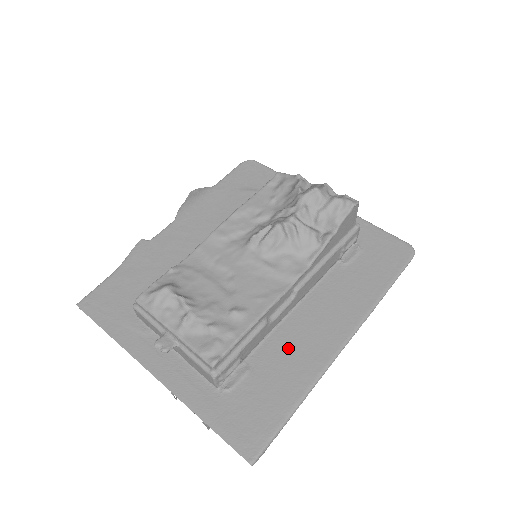
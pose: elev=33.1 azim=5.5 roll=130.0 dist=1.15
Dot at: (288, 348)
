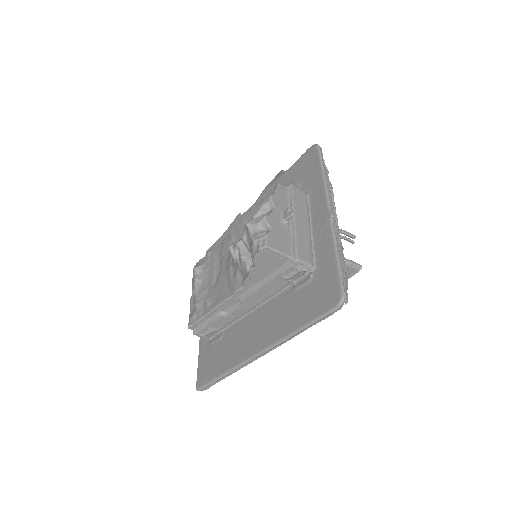
Dot at: (238, 336)
